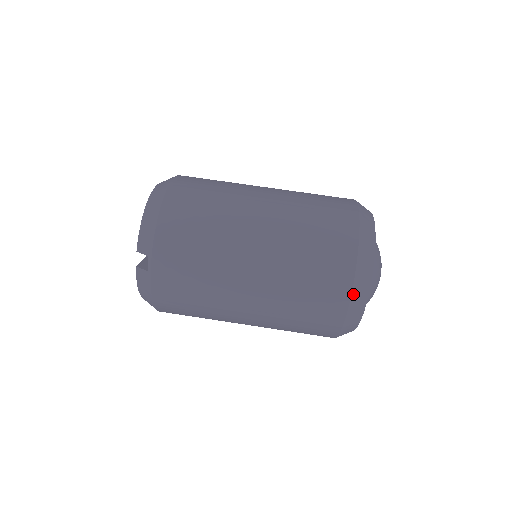
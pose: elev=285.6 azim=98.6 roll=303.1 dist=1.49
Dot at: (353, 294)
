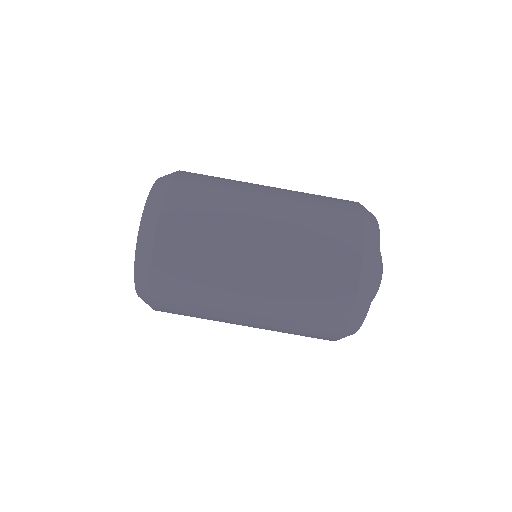
Dot at: occluded
